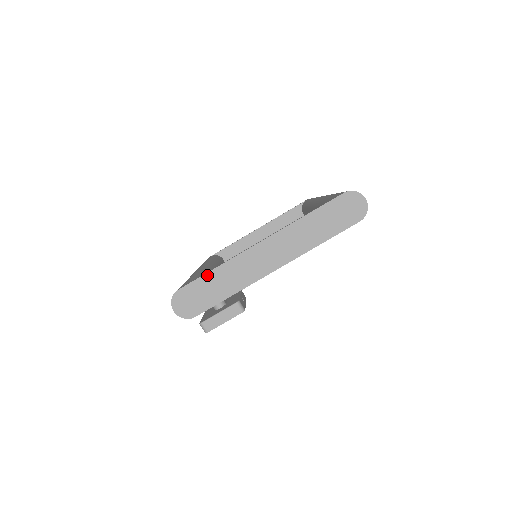
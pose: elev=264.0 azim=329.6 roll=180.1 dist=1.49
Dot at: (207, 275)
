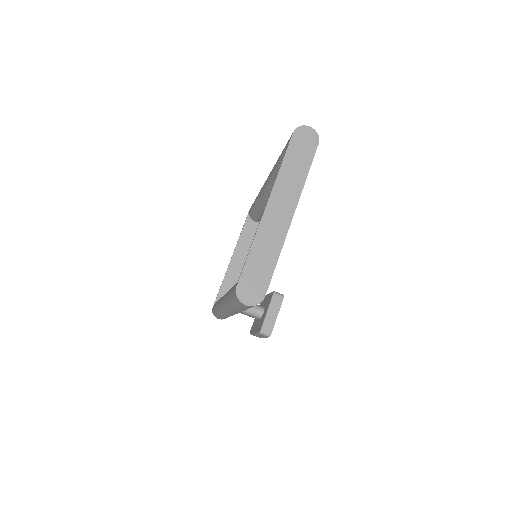
Dot at: (249, 258)
